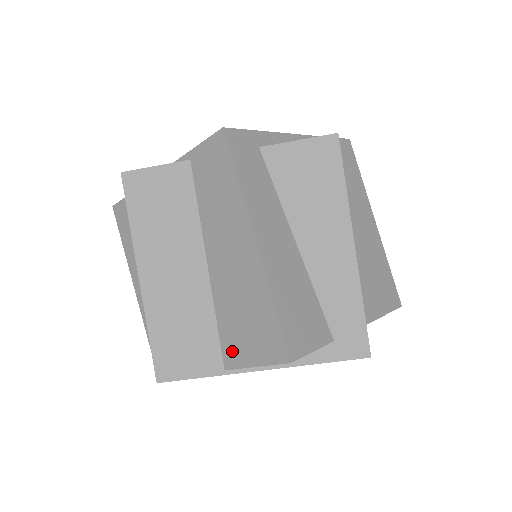
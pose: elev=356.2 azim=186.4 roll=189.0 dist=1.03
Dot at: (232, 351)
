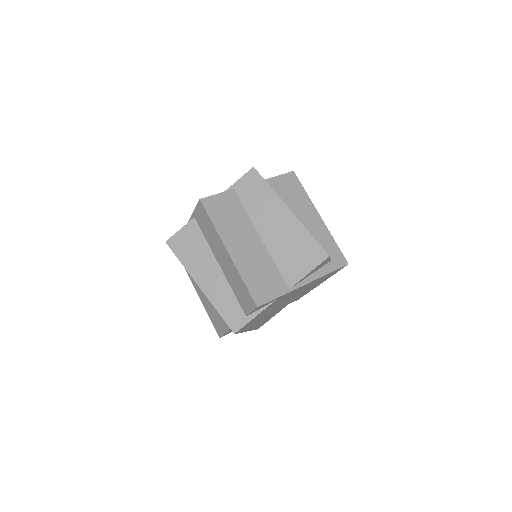
Dot at: (291, 274)
